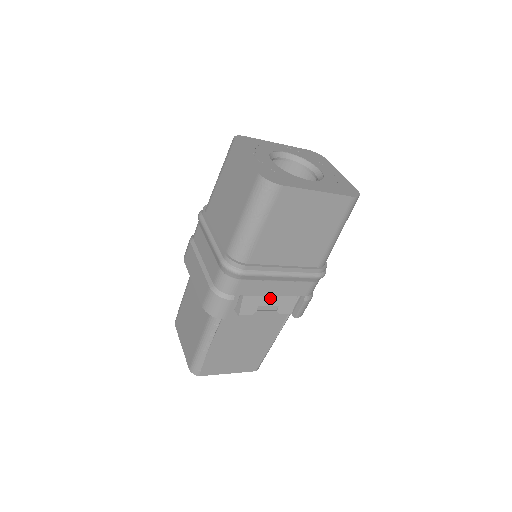
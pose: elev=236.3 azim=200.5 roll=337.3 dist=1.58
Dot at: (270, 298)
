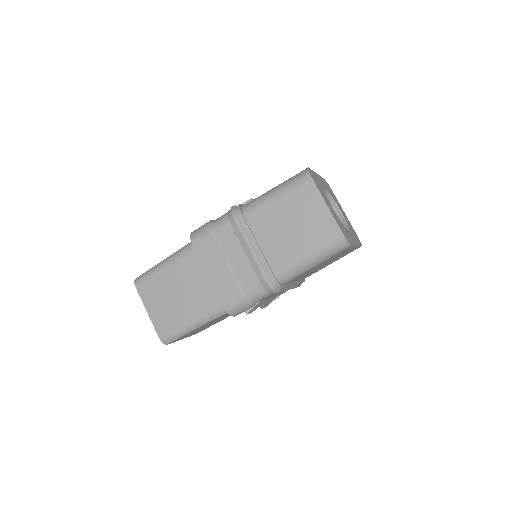
Dot at: (267, 300)
